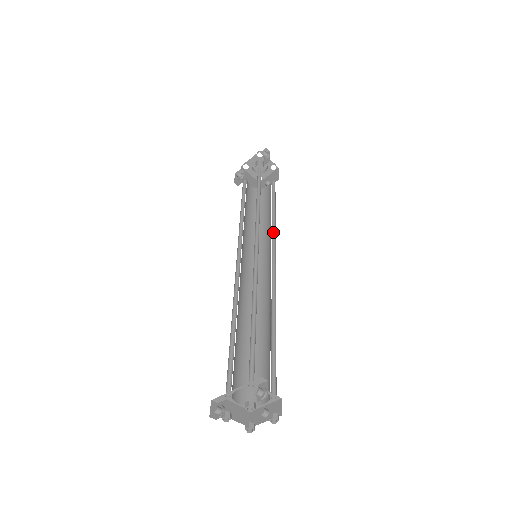
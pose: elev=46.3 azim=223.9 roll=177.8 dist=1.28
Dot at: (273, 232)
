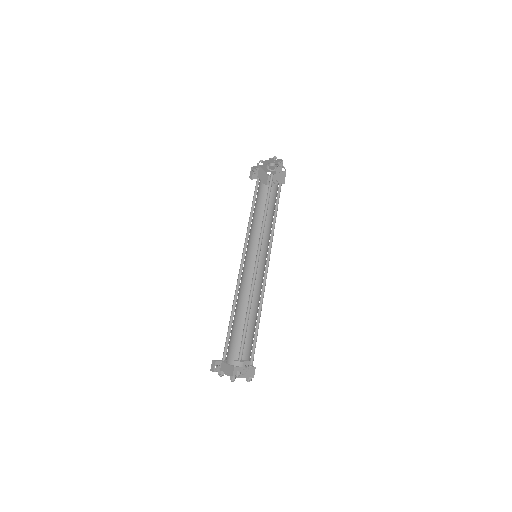
Dot at: (271, 235)
